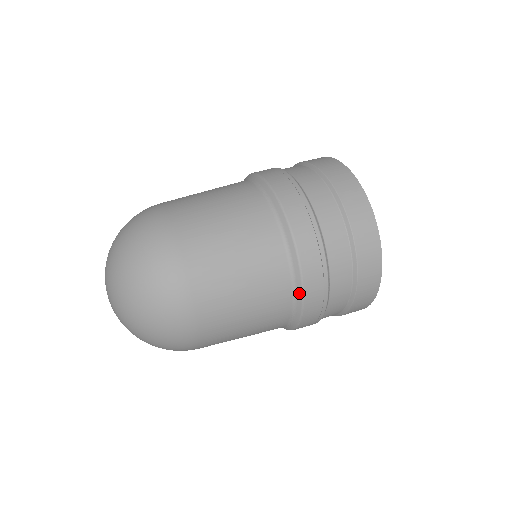
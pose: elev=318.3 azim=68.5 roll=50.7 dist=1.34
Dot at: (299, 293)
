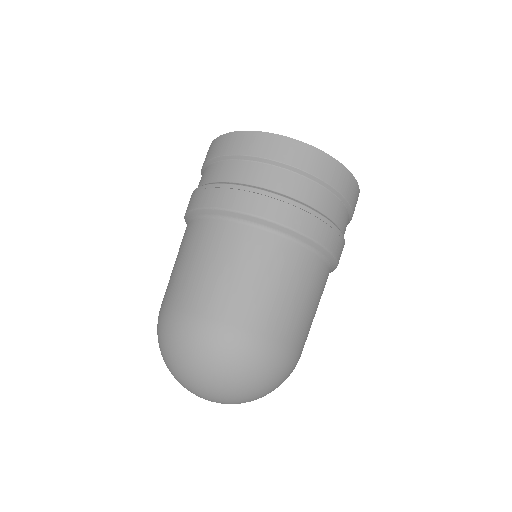
Dot at: (317, 247)
